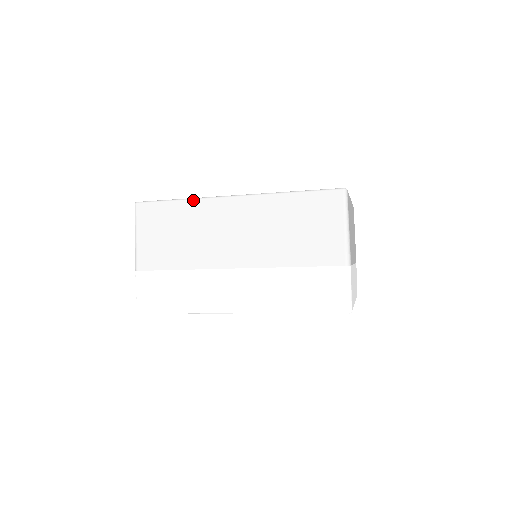
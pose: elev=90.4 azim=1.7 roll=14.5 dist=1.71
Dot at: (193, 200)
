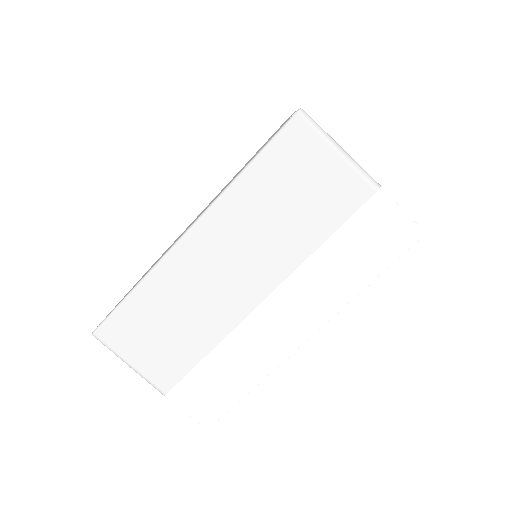
Dot at: (149, 276)
